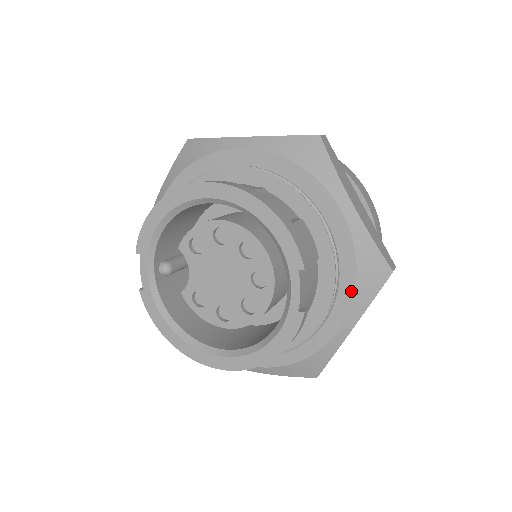
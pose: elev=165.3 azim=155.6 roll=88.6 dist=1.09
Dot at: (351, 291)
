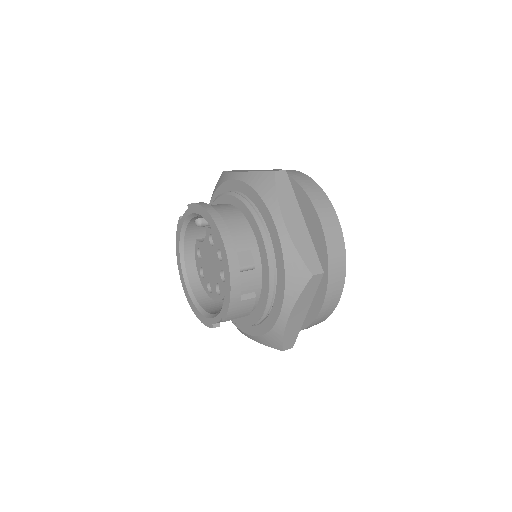
Dot at: (258, 334)
